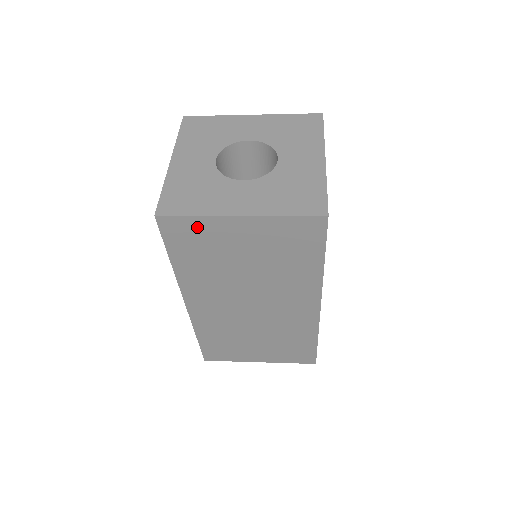
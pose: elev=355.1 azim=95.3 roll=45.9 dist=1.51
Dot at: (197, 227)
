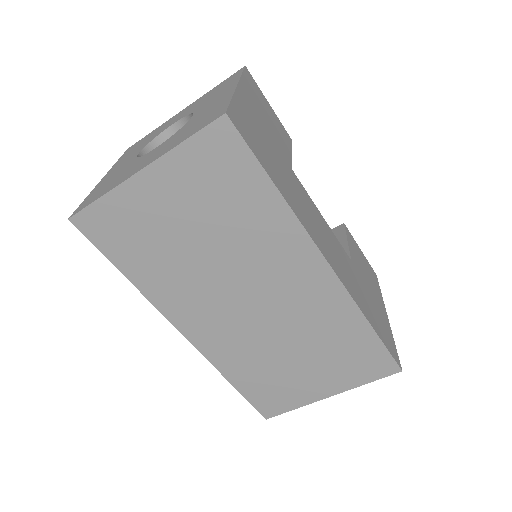
Dot at: (114, 212)
